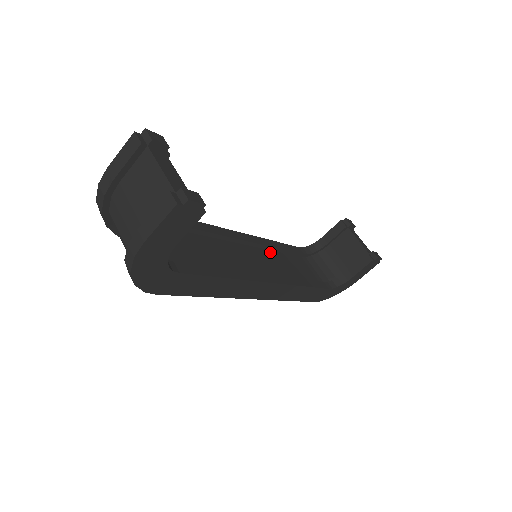
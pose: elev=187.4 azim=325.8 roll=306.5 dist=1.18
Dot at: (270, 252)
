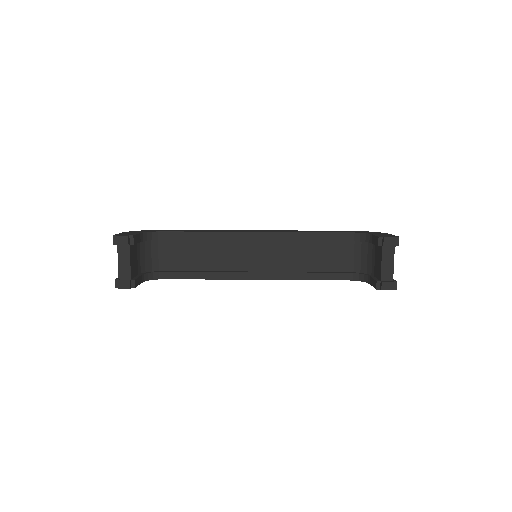
Dot at: (292, 243)
